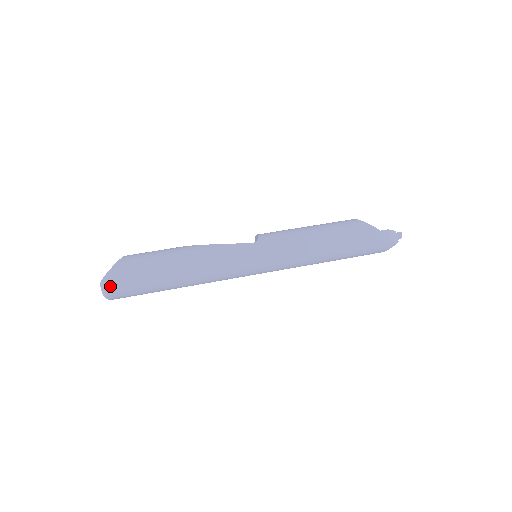
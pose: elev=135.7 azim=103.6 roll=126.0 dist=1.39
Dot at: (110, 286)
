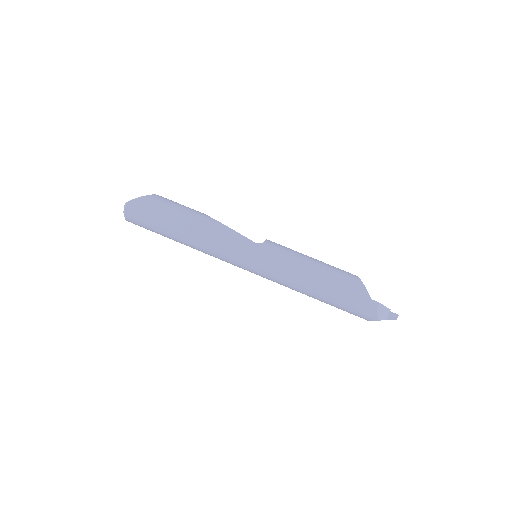
Dot at: (130, 210)
